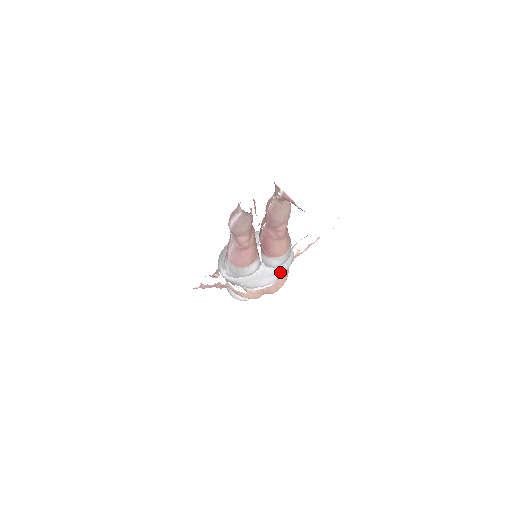
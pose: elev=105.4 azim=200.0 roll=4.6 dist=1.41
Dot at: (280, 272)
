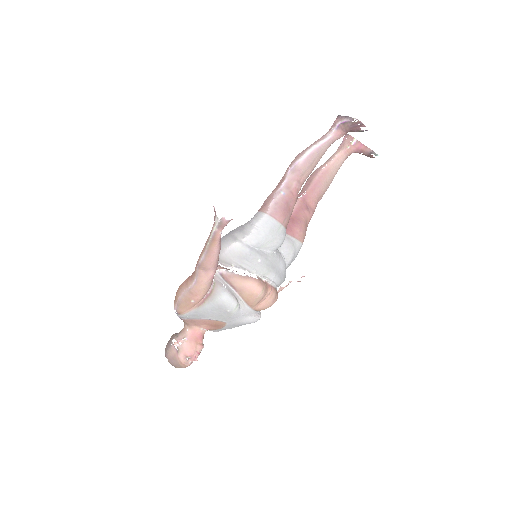
Dot at: (284, 275)
